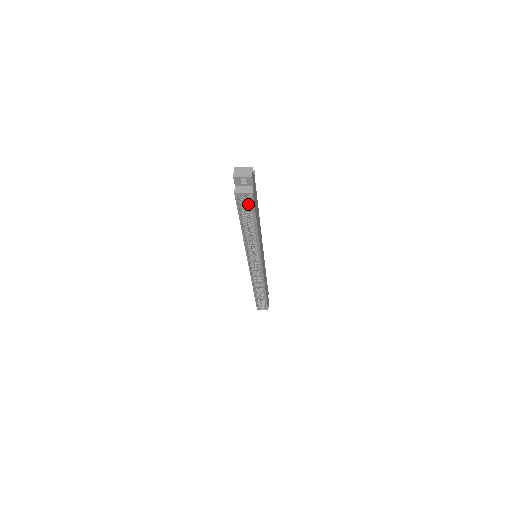
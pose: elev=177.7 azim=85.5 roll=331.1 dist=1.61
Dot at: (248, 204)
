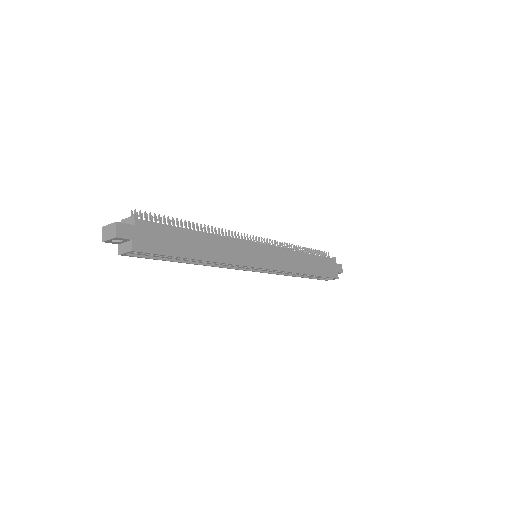
Dot at: occluded
